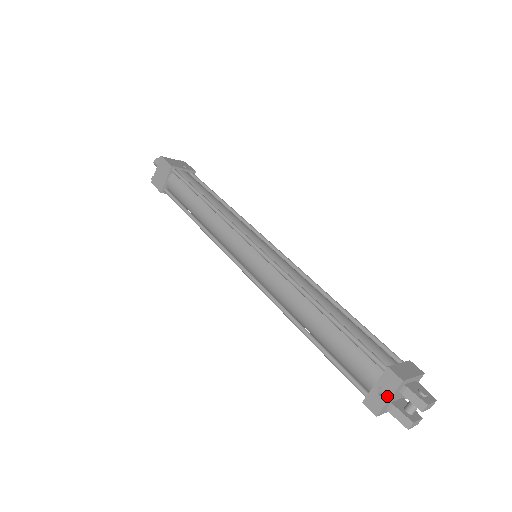
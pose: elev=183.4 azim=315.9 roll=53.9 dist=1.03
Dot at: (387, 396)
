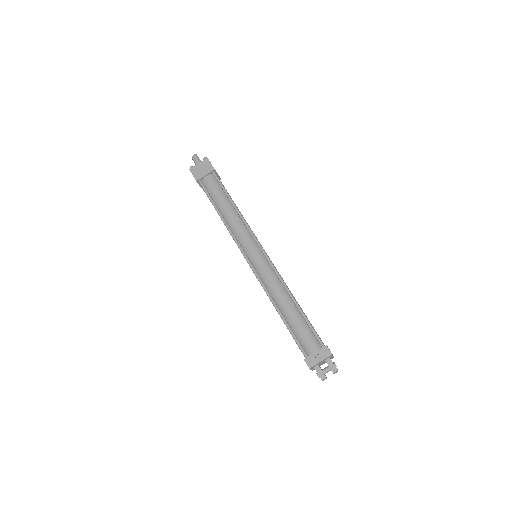
Dot at: (320, 360)
